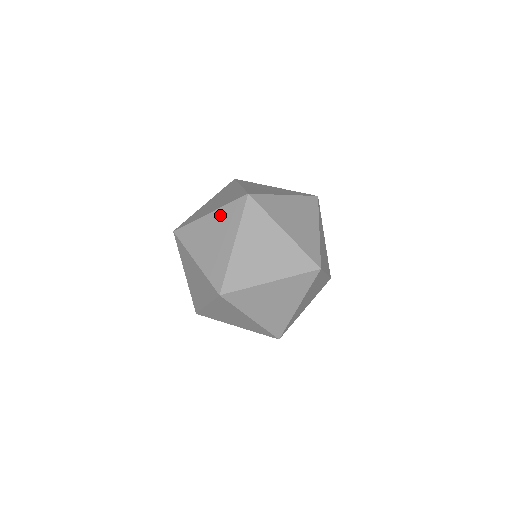
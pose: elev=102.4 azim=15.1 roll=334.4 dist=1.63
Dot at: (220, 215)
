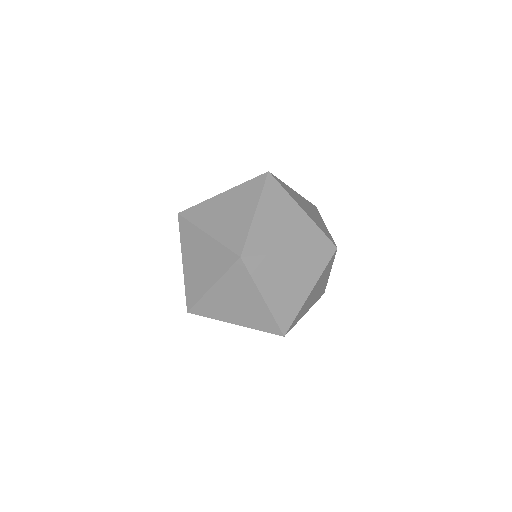
Dot at: occluded
